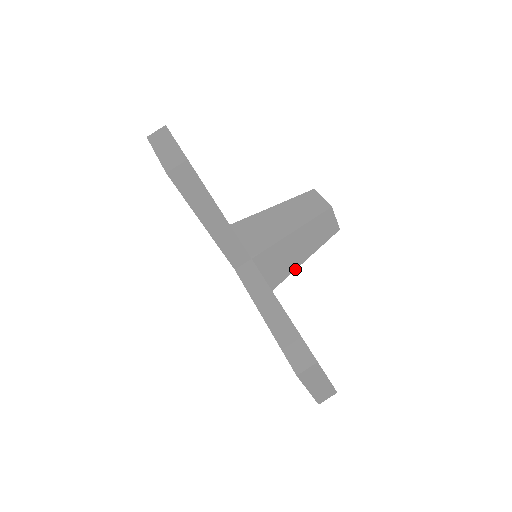
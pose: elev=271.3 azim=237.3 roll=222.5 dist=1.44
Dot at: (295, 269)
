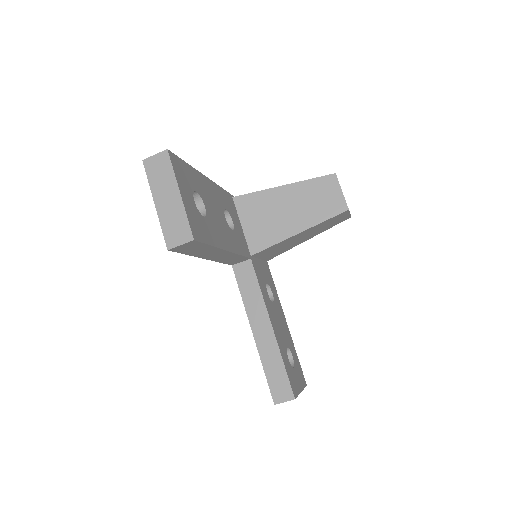
Dot at: (294, 246)
